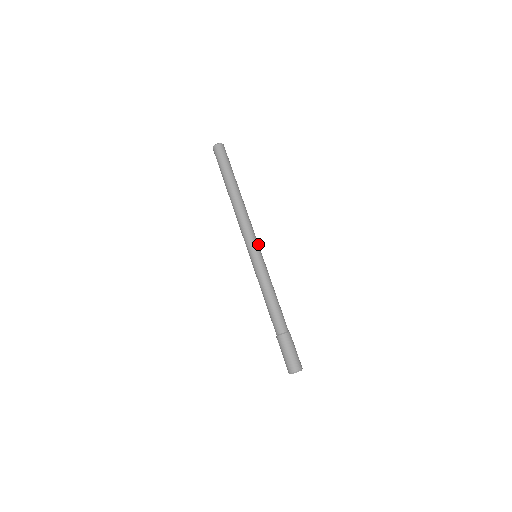
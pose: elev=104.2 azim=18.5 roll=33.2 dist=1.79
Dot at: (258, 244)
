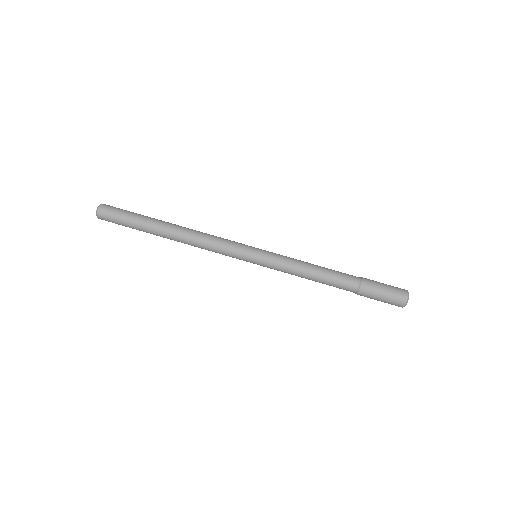
Dot at: (245, 245)
